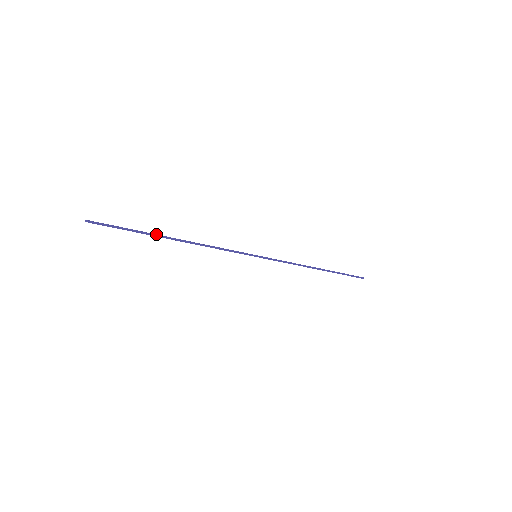
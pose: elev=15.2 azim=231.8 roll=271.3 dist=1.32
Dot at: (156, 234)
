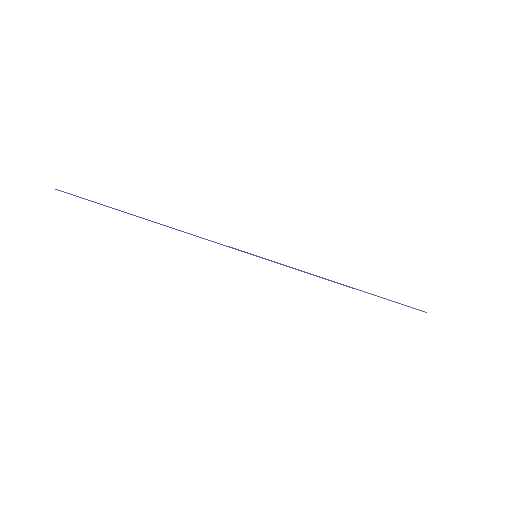
Dot at: (130, 214)
